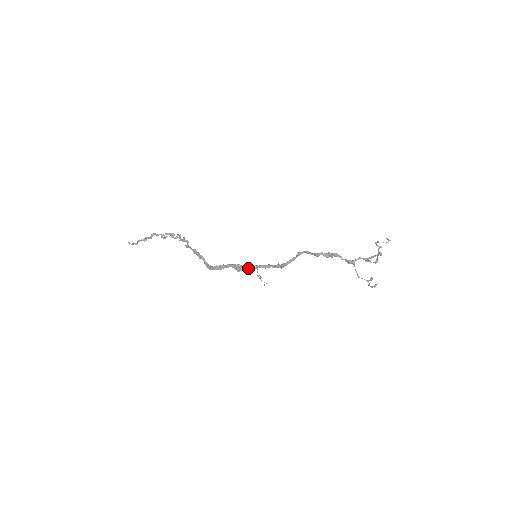
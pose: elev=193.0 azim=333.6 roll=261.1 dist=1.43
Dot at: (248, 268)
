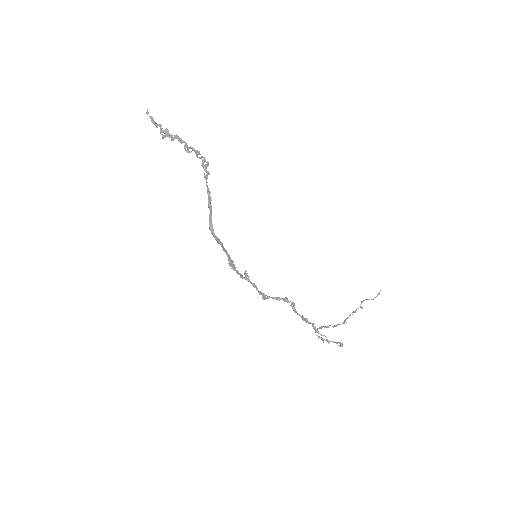
Dot at: (238, 274)
